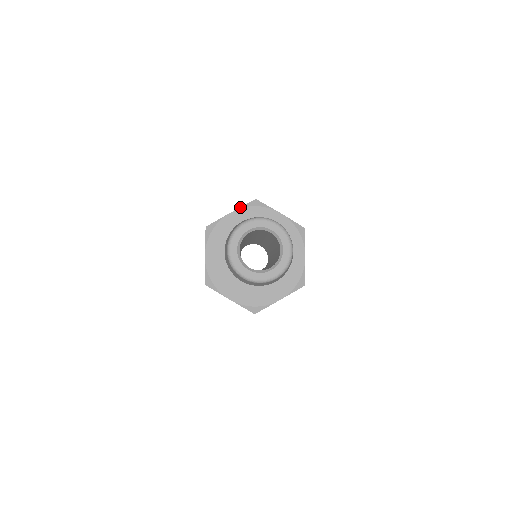
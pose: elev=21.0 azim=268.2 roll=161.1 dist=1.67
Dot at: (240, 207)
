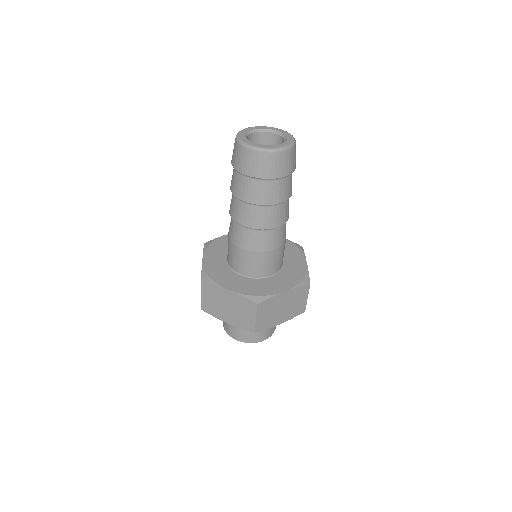
Dot at: occluded
